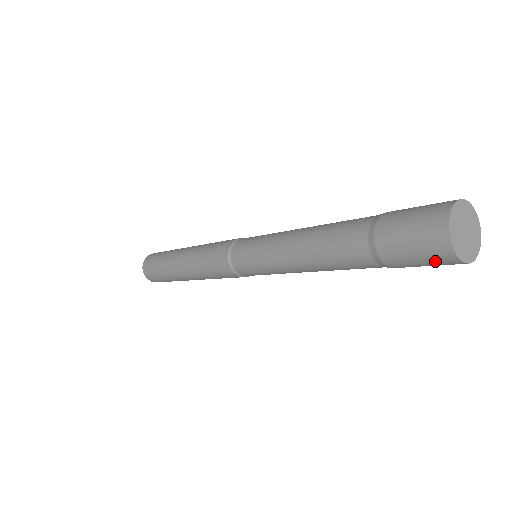
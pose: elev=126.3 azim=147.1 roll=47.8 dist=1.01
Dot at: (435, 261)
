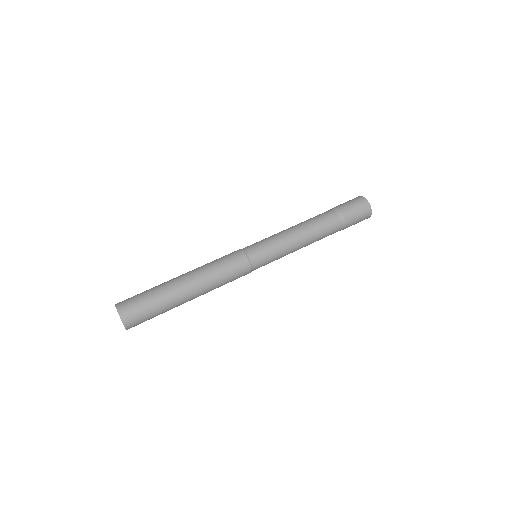
Dot at: (364, 217)
